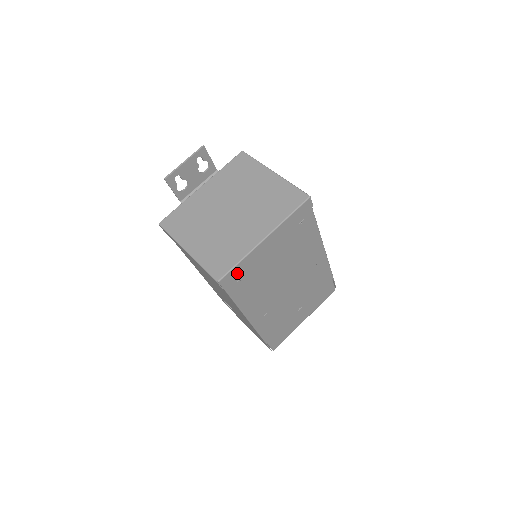
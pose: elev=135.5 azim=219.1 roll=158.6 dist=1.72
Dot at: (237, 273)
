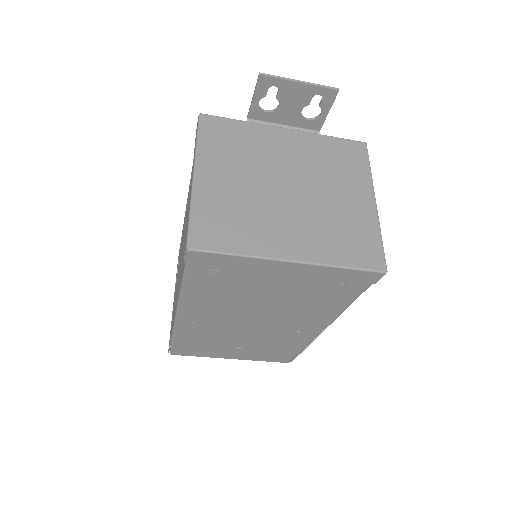
Dot at: (219, 262)
